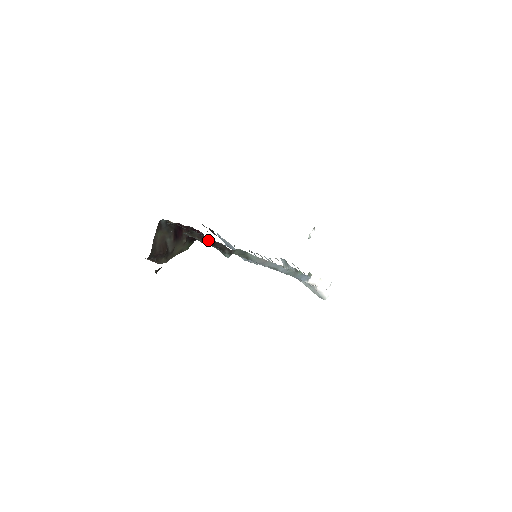
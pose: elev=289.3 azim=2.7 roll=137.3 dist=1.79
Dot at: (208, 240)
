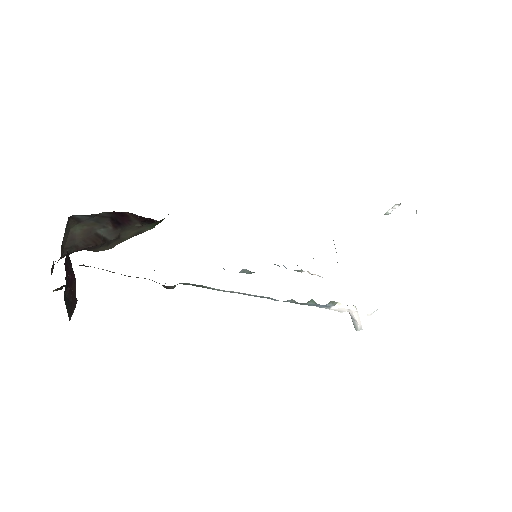
Dot at: occluded
